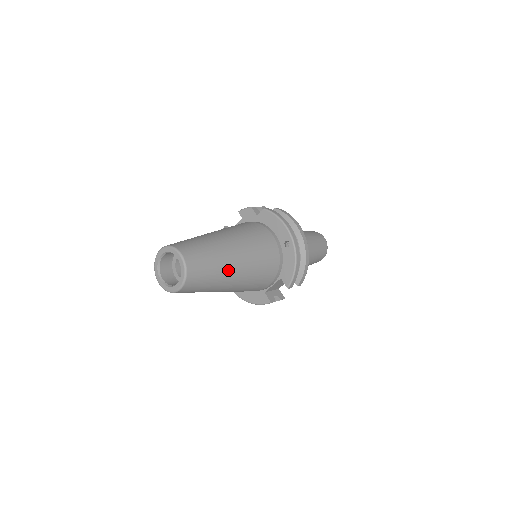
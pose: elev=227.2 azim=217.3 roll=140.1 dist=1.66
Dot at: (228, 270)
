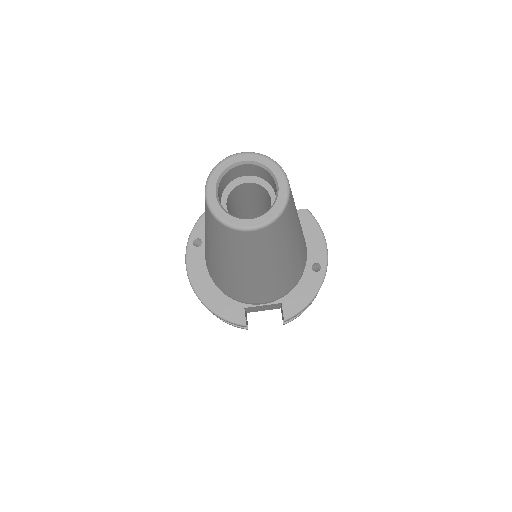
Dot at: (287, 250)
